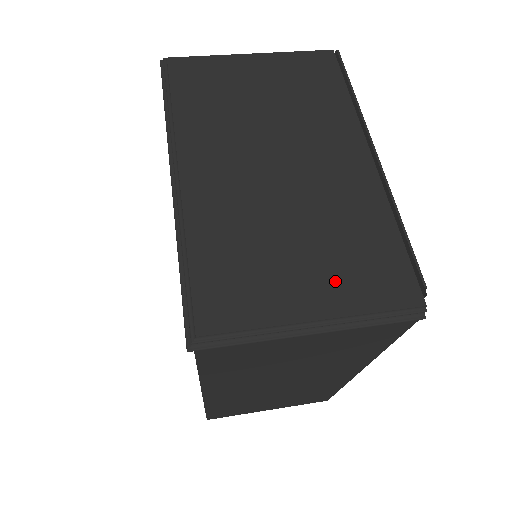
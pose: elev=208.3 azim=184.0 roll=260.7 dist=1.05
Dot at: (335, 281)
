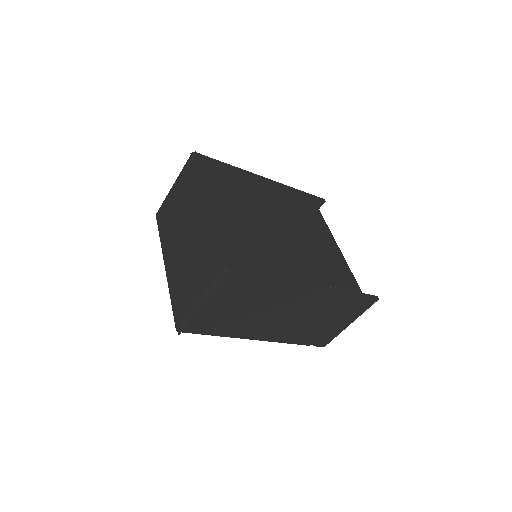
Dot at: (202, 277)
